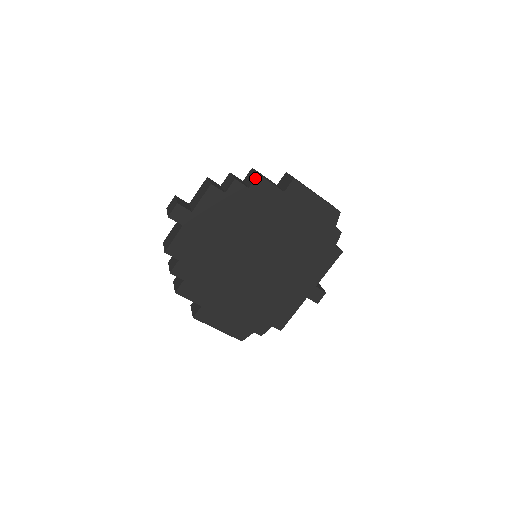
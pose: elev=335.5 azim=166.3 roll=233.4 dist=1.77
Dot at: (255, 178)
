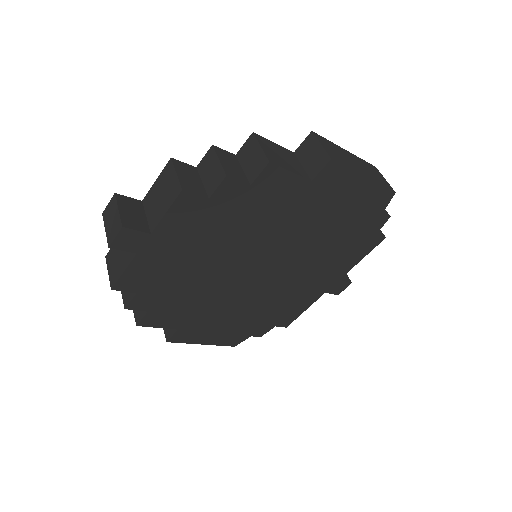
Dot at: (263, 169)
